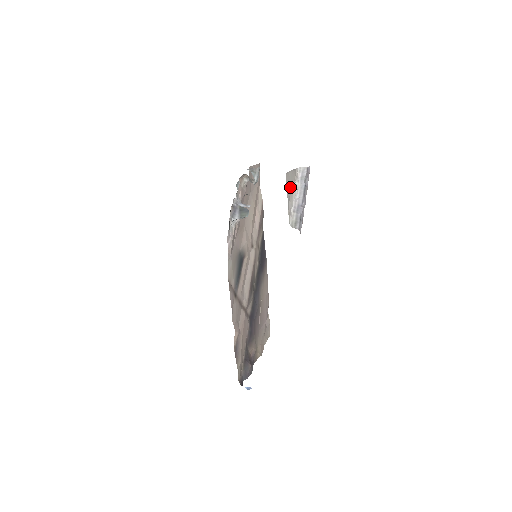
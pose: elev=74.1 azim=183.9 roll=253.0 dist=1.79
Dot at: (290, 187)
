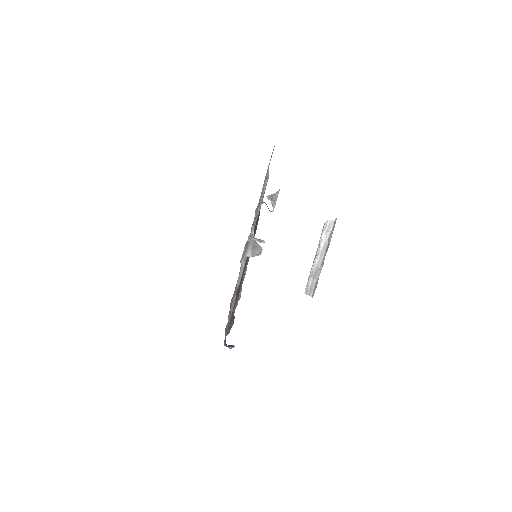
Dot at: occluded
